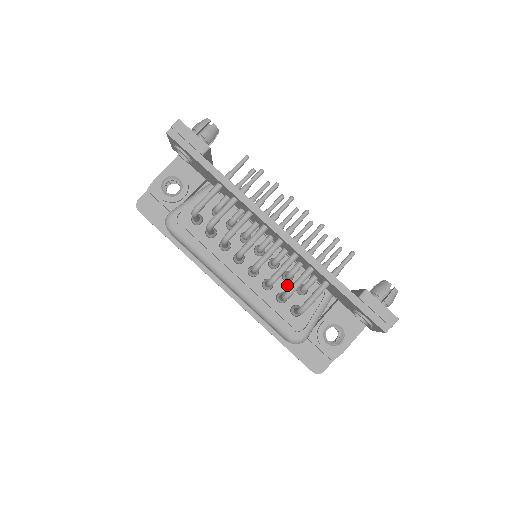
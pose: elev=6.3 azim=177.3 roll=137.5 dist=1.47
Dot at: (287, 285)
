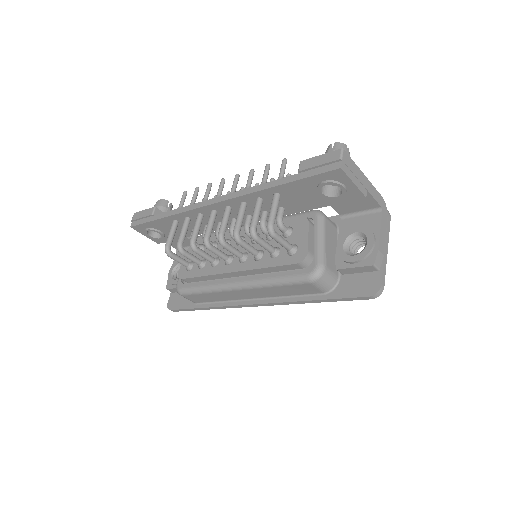
Dot at: (274, 241)
